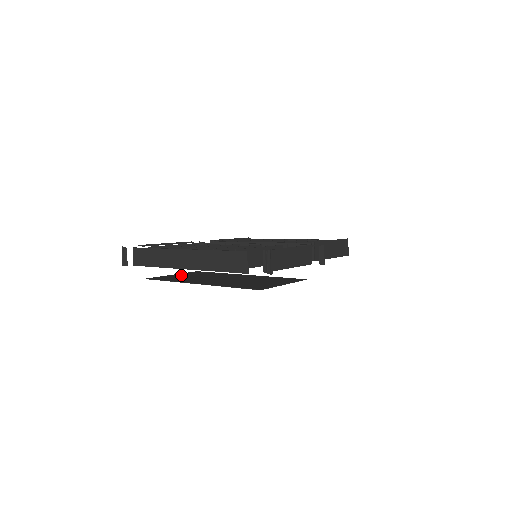
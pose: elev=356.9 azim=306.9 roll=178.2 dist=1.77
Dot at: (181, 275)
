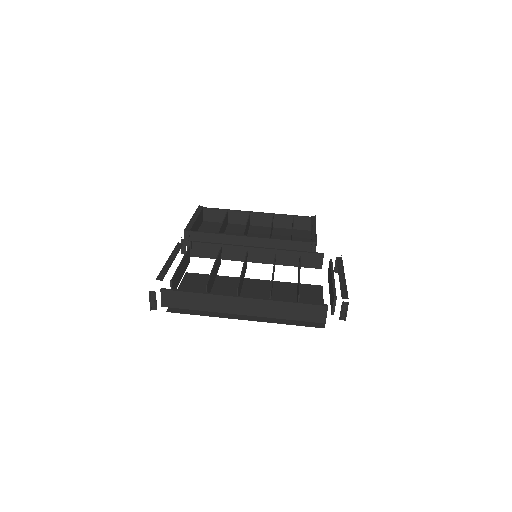
Dot at: occluded
